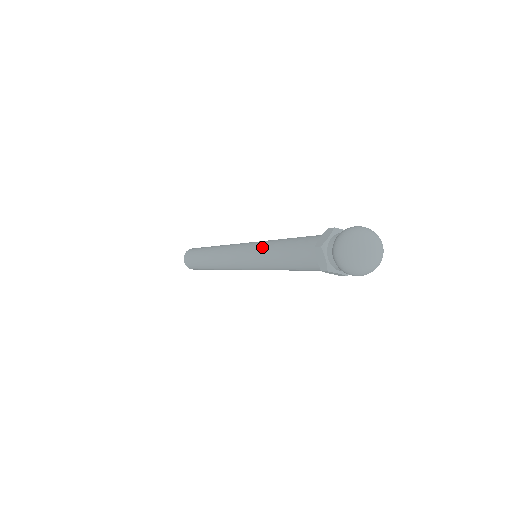
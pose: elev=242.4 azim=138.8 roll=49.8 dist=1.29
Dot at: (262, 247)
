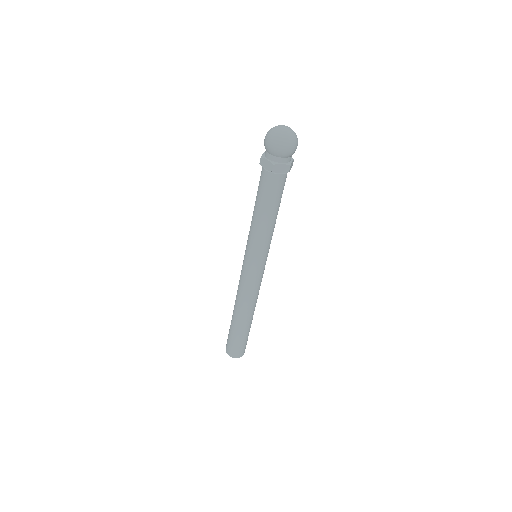
Dot at: (249, 231)
